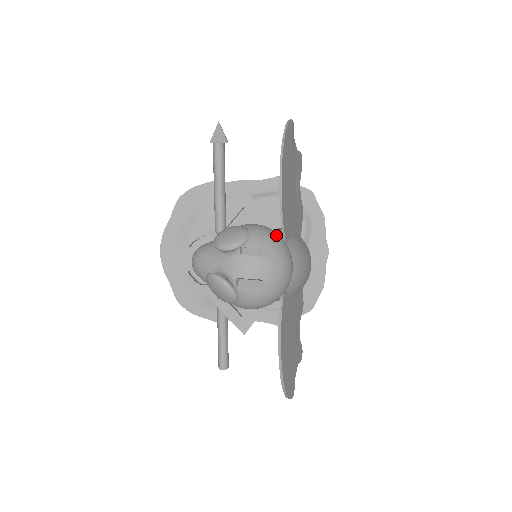
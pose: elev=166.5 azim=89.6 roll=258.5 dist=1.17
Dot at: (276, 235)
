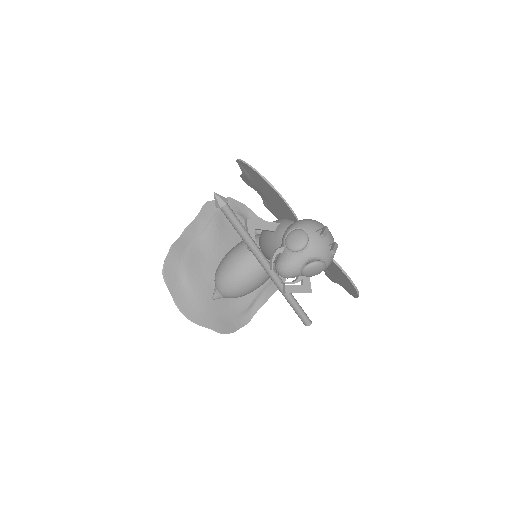
Dot at: (309, 220)
